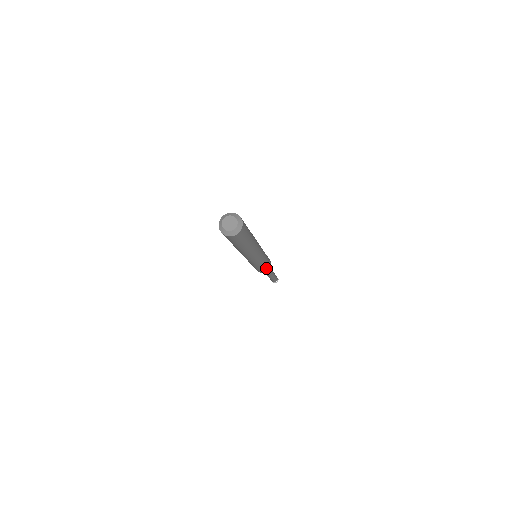
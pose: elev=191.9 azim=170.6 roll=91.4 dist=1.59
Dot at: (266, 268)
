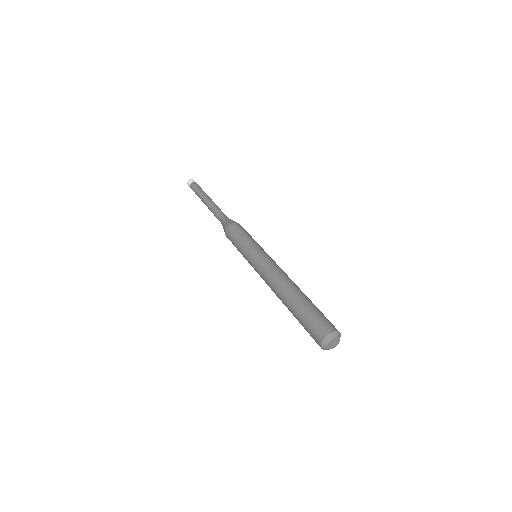
Dot at: occluded
